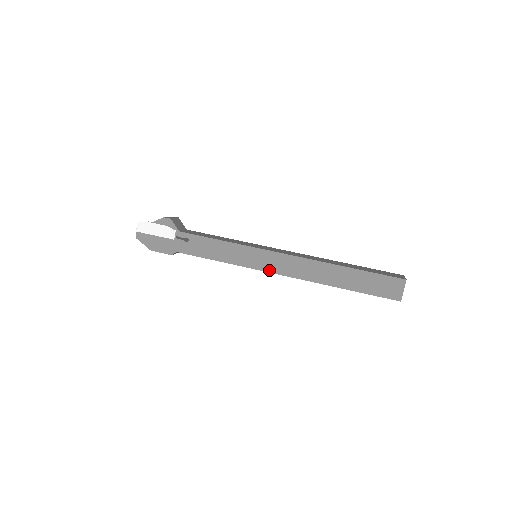
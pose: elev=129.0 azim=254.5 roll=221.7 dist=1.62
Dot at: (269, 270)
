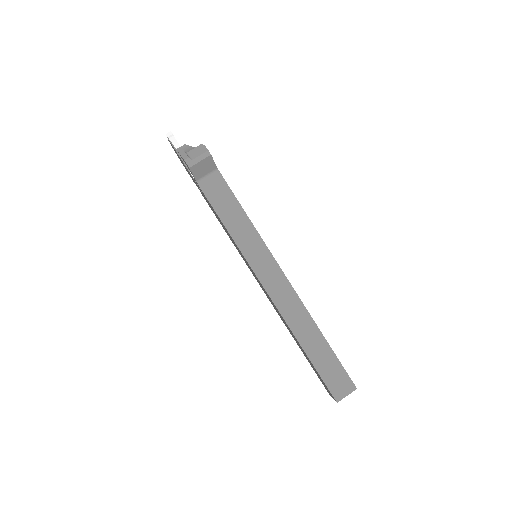
Dot at: (255, 278)
